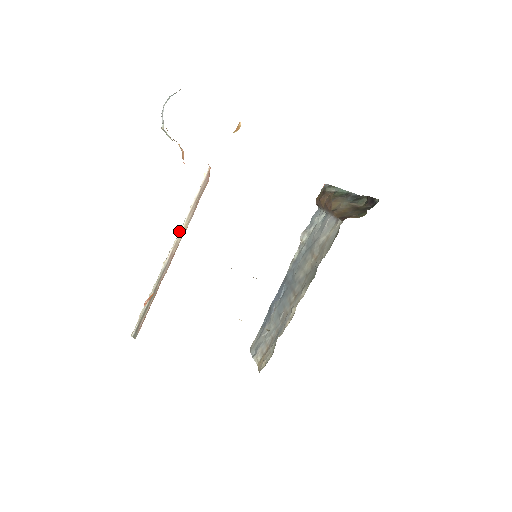
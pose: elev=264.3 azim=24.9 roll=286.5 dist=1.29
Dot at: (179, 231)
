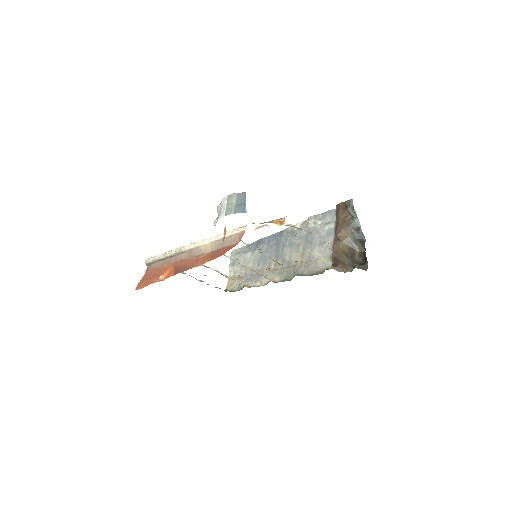
Dot at: (203, 242)
